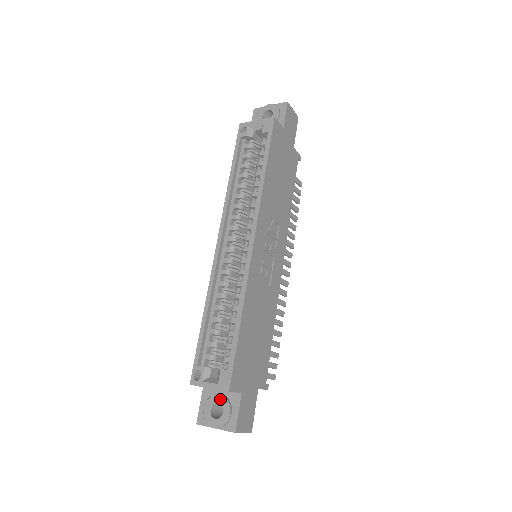
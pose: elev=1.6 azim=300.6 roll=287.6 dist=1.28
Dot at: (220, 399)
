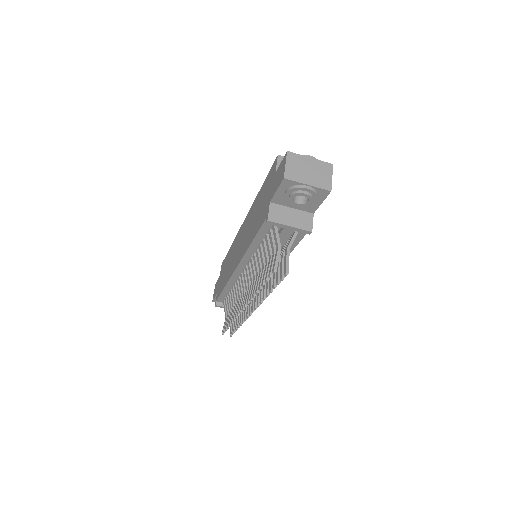
Dot at: occluded
